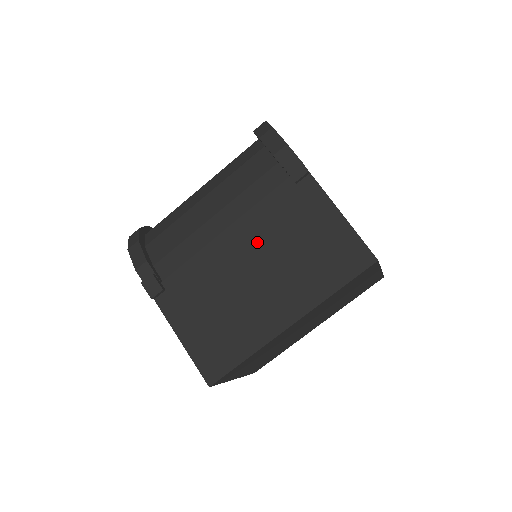
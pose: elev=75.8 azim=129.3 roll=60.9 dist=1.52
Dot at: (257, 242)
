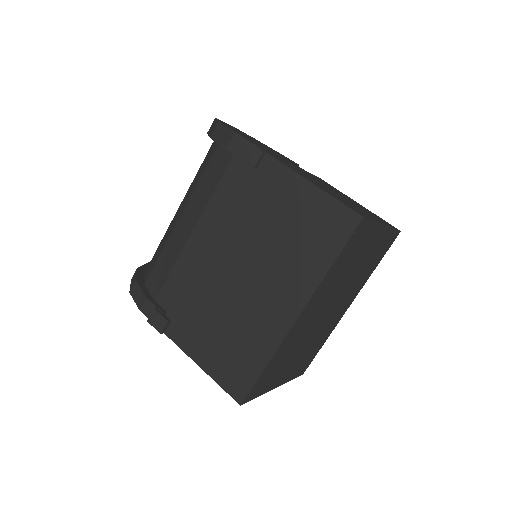
Dot at: (238, 242)
